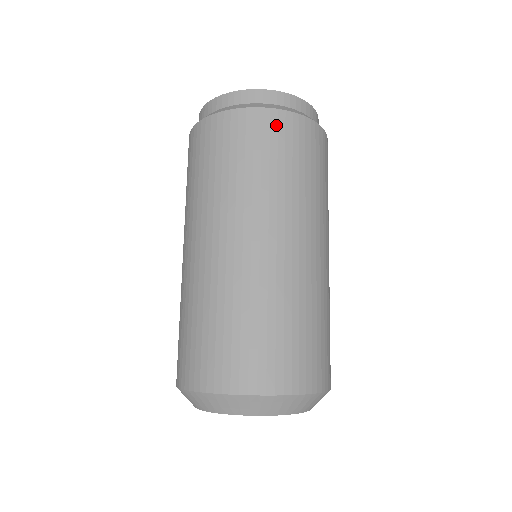
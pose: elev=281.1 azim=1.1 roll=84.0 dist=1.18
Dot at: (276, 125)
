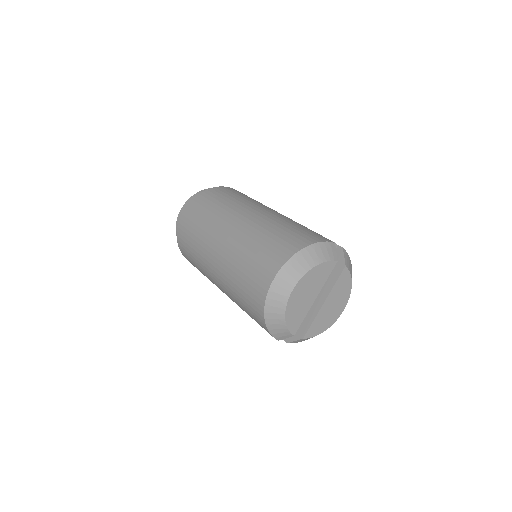
Dot at: (196, 203)
